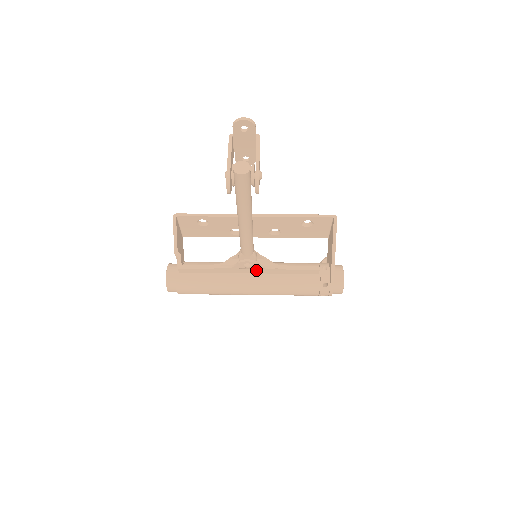
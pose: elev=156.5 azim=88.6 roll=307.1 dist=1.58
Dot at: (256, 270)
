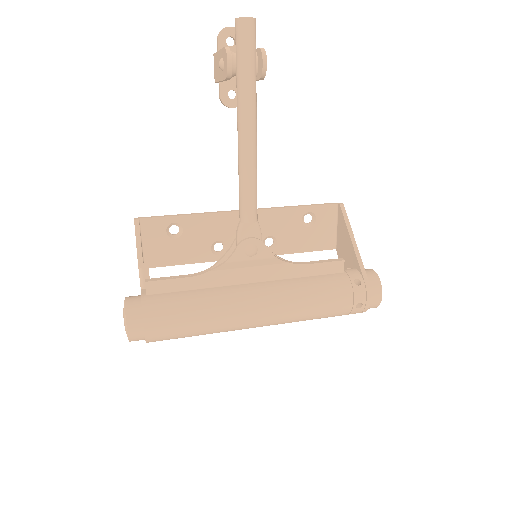
Dot at: (261, 272)
